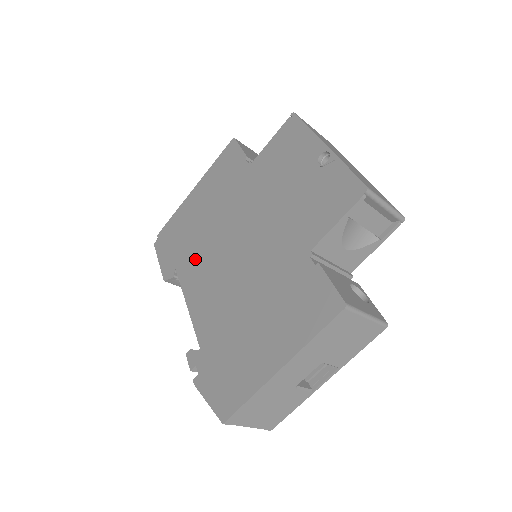
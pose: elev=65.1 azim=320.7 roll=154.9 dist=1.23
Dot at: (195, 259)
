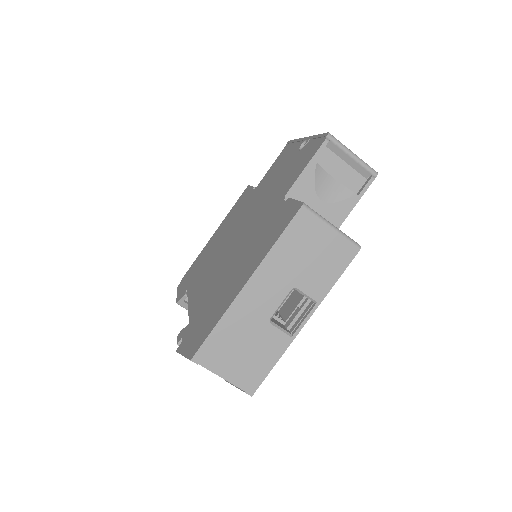
Dot at: (203, 271)
